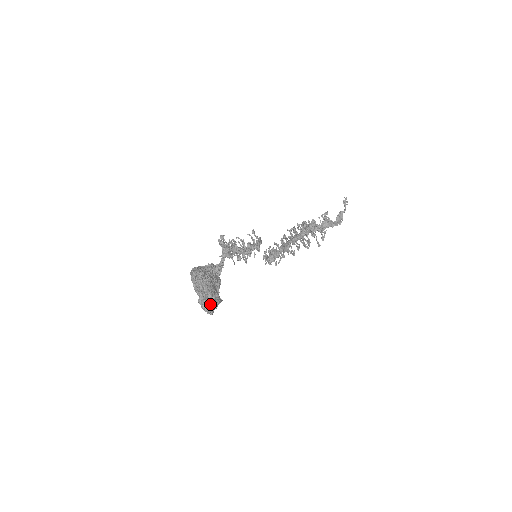
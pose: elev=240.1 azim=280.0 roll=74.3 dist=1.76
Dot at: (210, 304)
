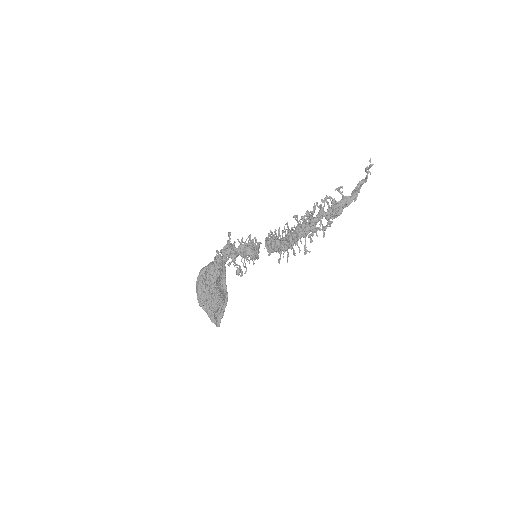
Dot at: (217, 317)
